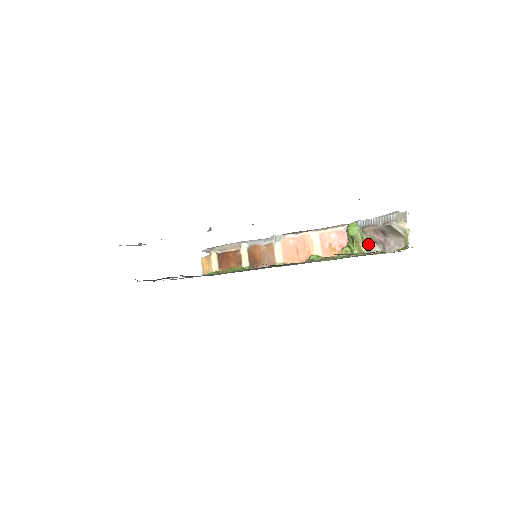
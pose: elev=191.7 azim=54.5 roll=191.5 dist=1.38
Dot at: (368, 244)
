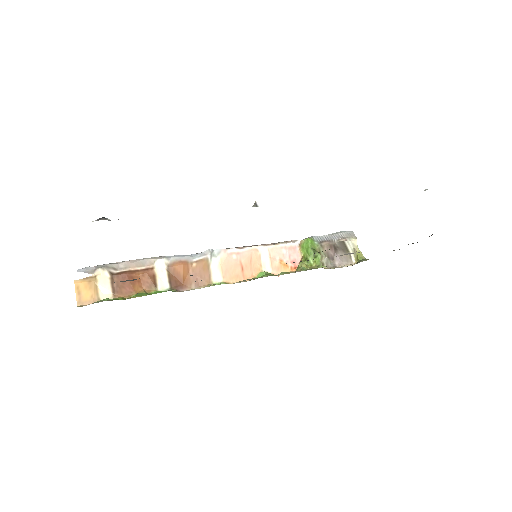
Dot at: (323, 259)
